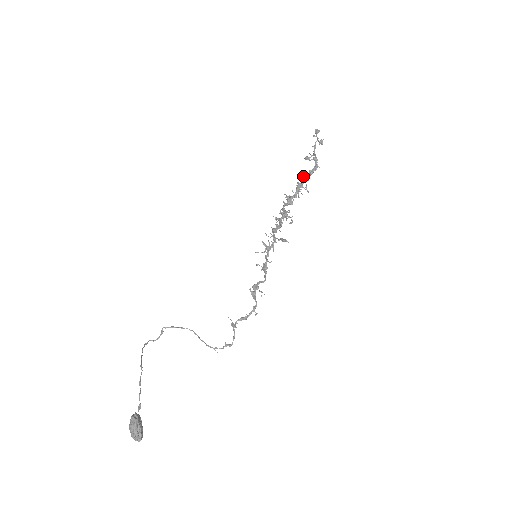
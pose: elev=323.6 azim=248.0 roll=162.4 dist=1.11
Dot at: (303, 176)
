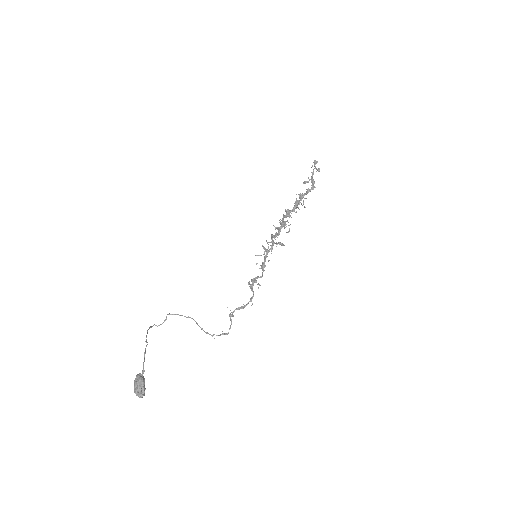
Dot at: (301, 194)
